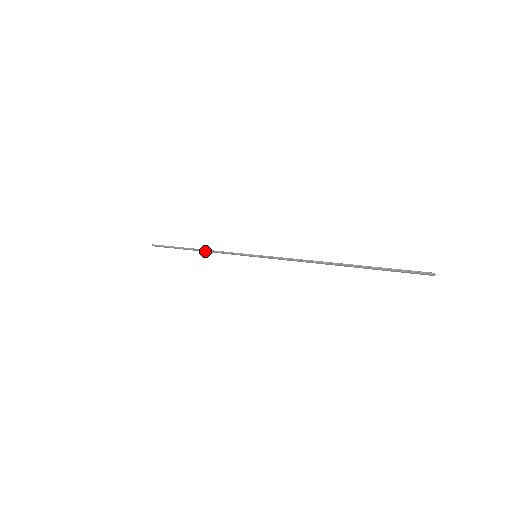
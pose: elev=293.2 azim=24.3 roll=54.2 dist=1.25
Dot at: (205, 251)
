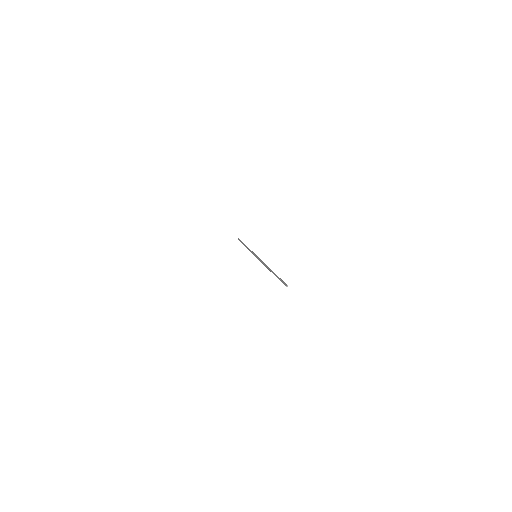
Dot at: occluded
